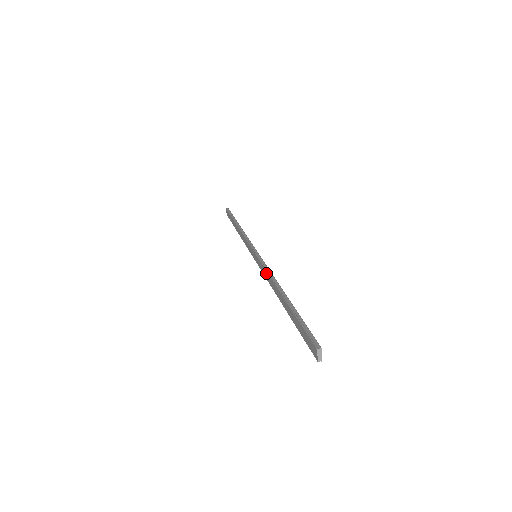
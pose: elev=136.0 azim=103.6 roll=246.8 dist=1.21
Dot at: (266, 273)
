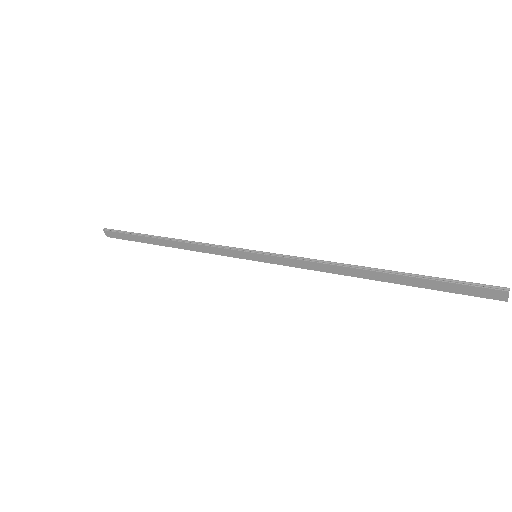
Dot at: (310, 264)
